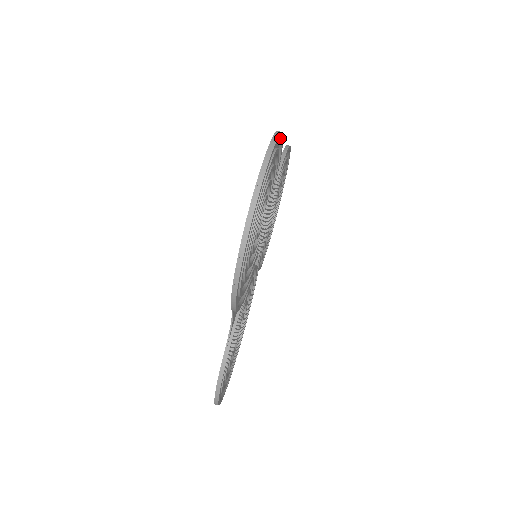
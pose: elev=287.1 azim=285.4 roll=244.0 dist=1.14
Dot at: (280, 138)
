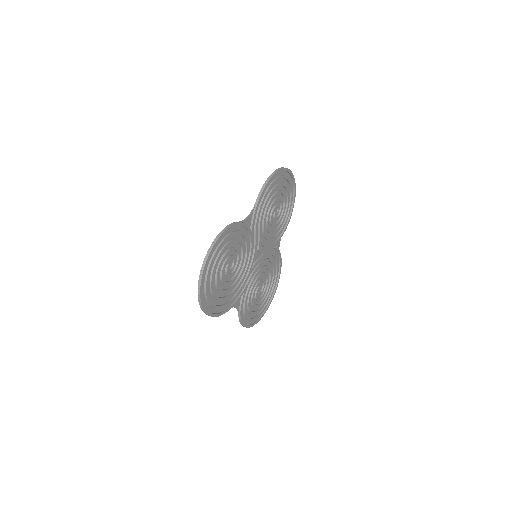
Dot at: (292, 206)
